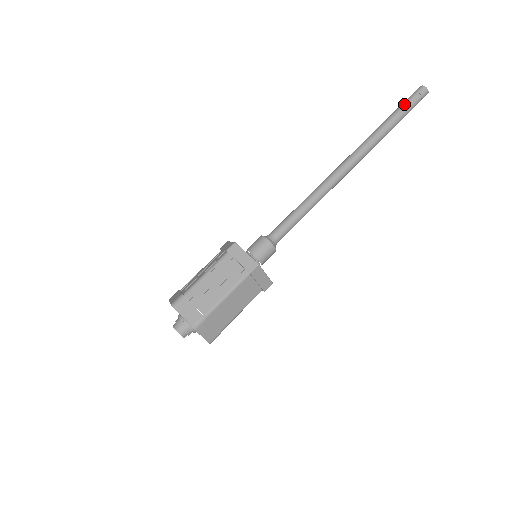
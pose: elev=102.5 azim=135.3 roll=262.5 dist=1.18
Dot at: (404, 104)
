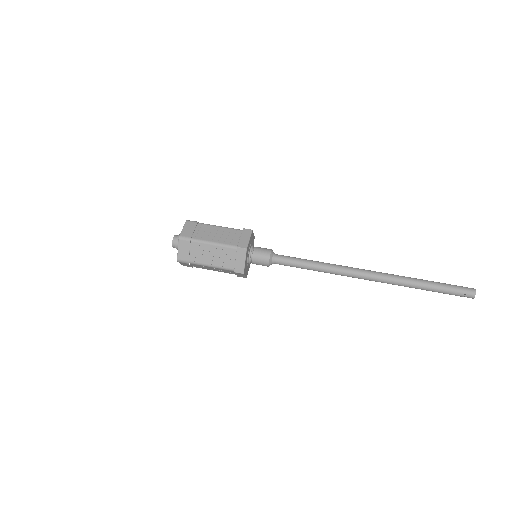
Dot at: (446, 284)
